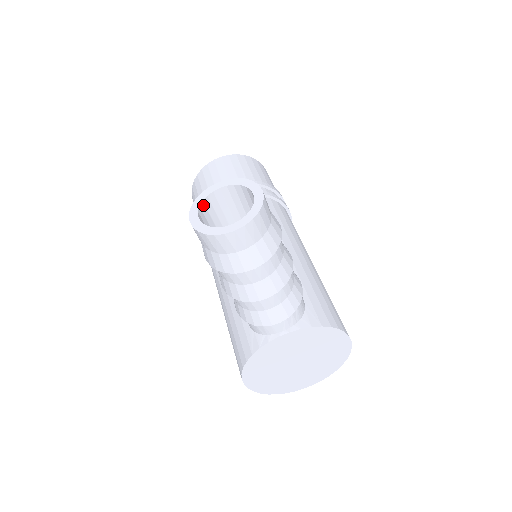
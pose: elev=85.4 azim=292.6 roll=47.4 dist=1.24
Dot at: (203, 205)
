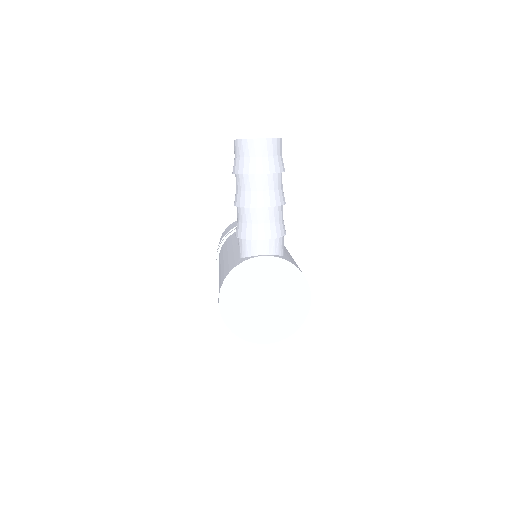
Dot at: occluded
